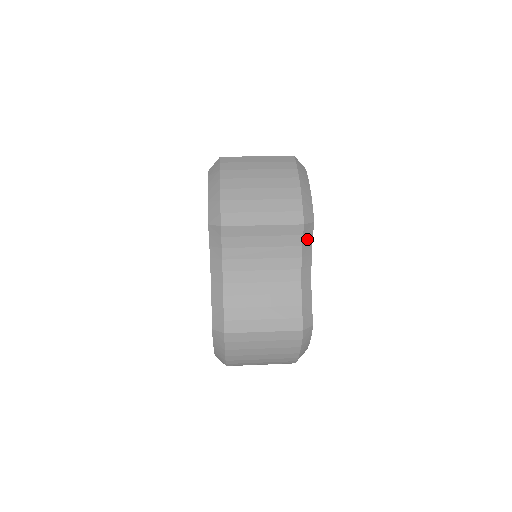
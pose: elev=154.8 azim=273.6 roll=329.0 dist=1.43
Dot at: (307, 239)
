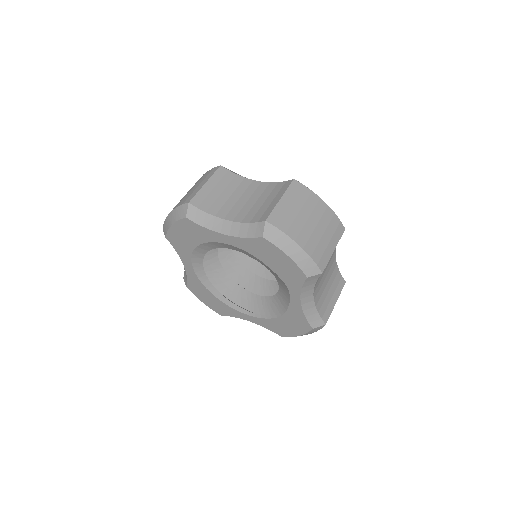
Dot at: occluded
